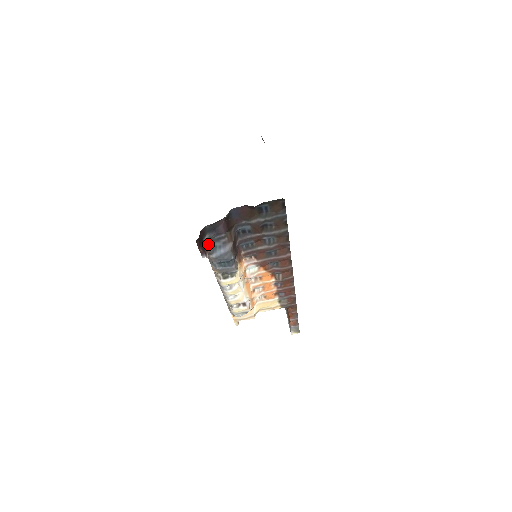
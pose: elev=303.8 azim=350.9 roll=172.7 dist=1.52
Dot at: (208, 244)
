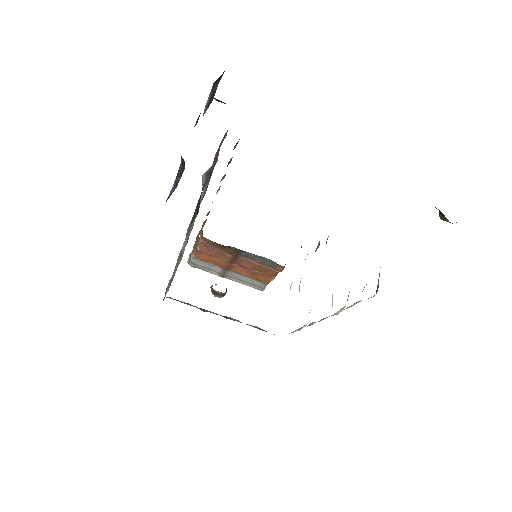
Dot at: (377, 285)
